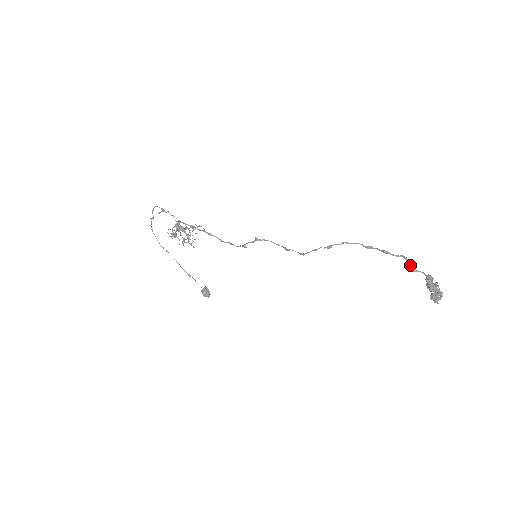
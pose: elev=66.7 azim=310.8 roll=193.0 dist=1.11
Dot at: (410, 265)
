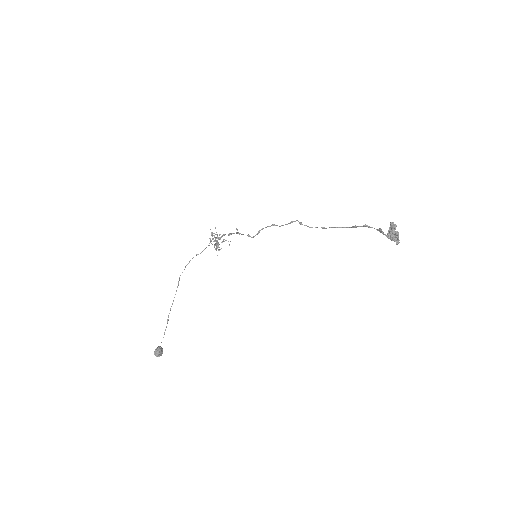
Dot at: (381, 230)
